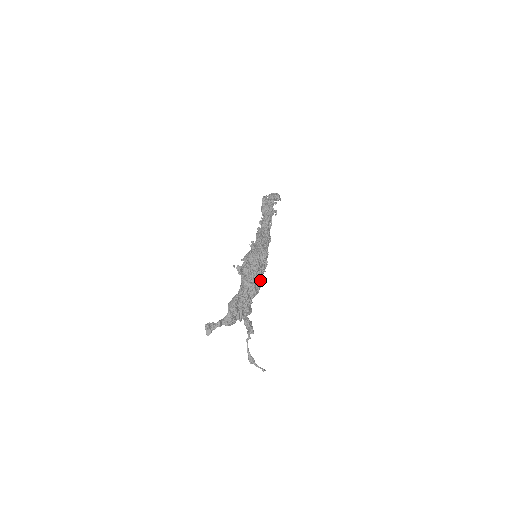
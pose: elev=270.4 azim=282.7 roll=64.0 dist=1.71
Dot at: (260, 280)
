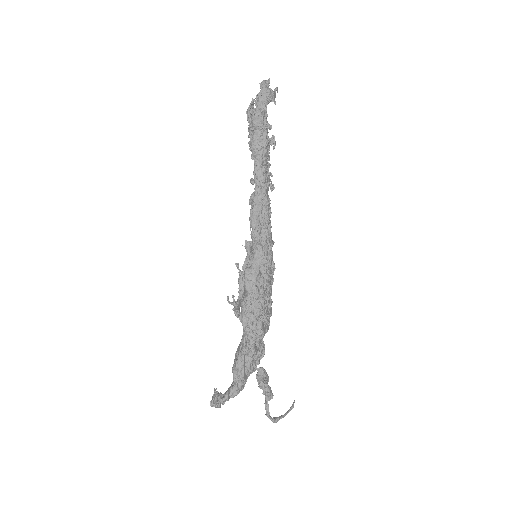
Dot at: (268, 306)
